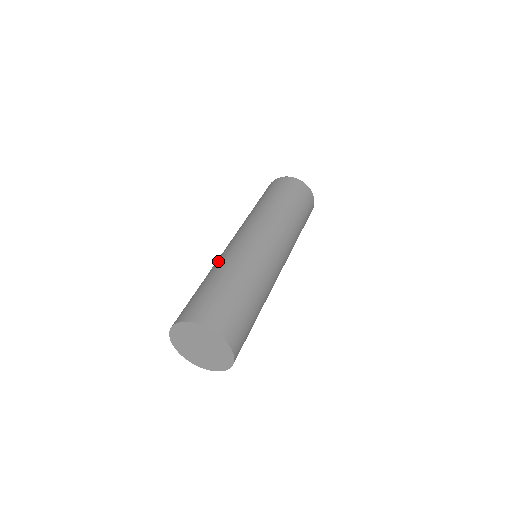
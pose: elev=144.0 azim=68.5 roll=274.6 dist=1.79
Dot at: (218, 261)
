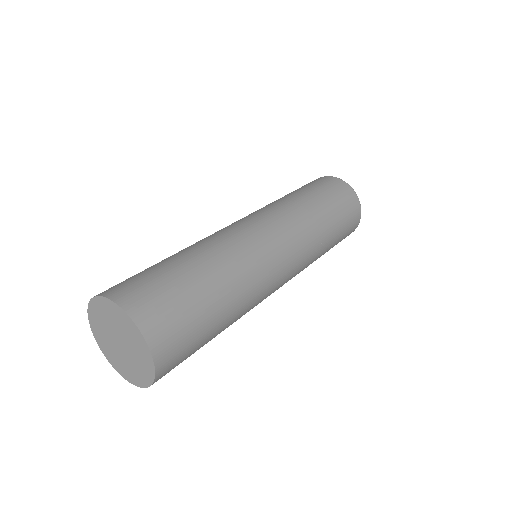
Dot at: occluded
